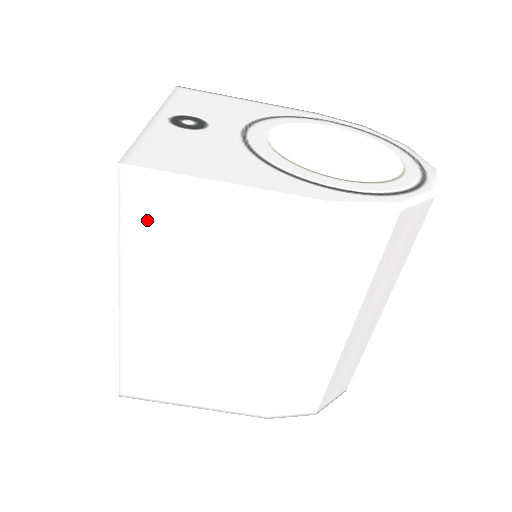
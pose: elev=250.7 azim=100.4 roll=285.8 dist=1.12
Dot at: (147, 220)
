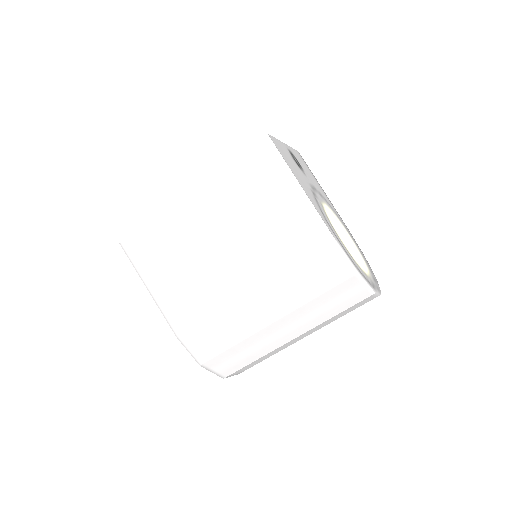
Dot at: (249, 167)
